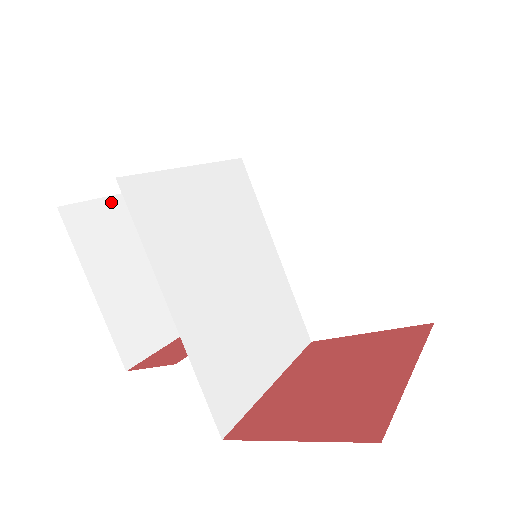
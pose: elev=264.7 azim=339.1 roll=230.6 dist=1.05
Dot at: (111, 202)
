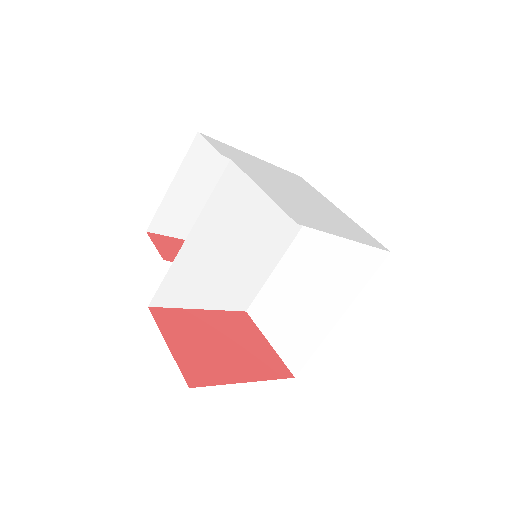
Dot at: occluded
